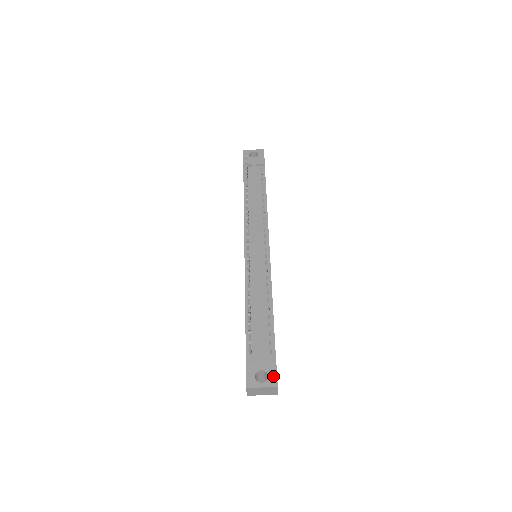
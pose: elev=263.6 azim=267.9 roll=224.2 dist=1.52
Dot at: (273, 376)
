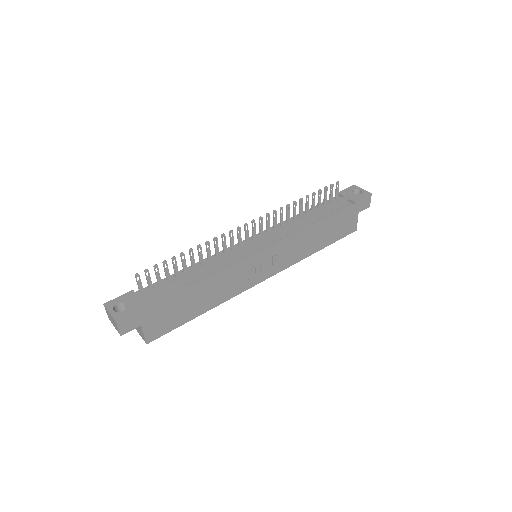
Dot at: (125, 314)
